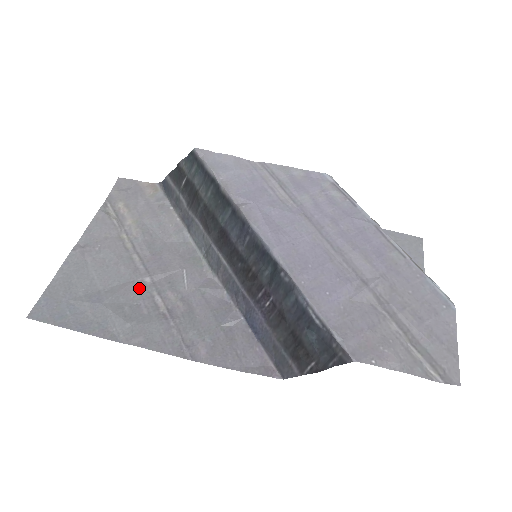
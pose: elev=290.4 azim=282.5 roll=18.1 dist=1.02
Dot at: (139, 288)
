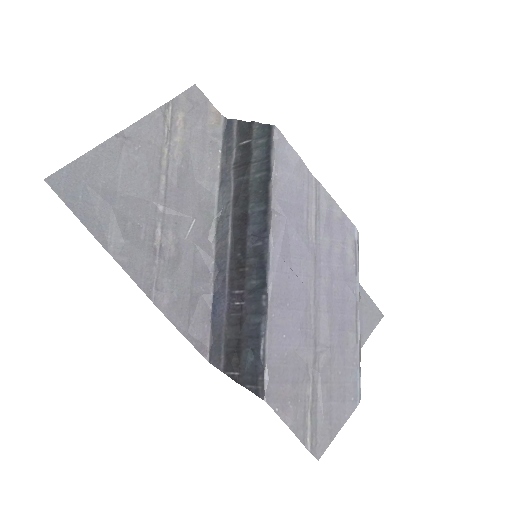
Dot at: (149, 211)
